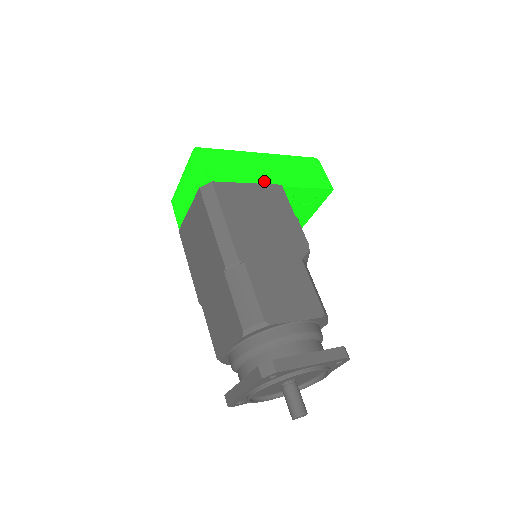
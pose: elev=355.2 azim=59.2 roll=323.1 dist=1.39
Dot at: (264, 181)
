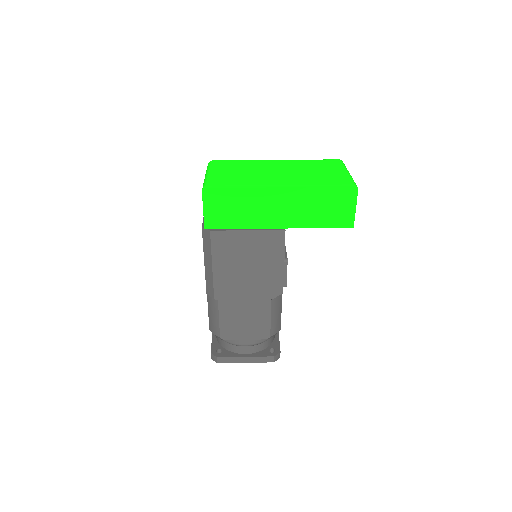
Dot at: (269, 223)
